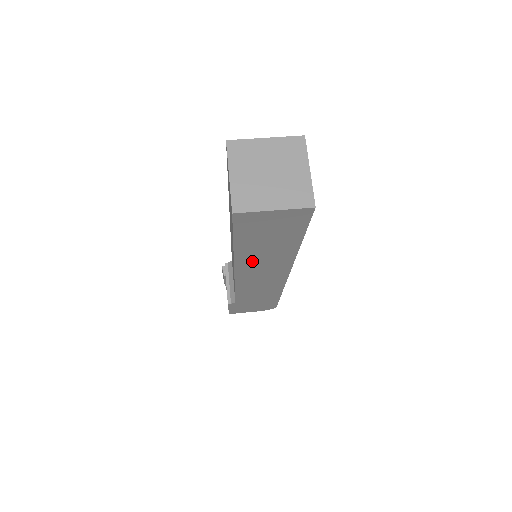
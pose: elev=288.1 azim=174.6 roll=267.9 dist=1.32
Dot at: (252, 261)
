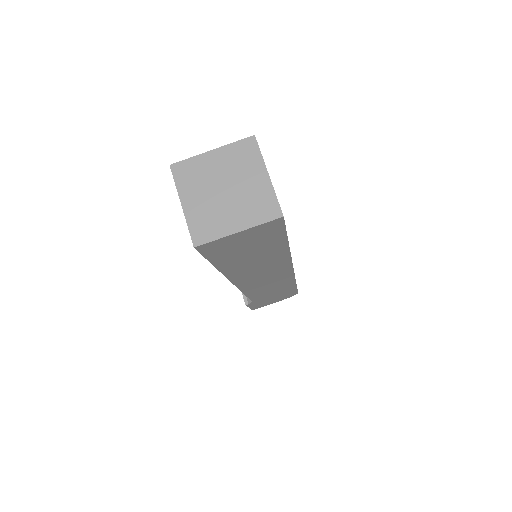
Dot at: (246, 272)
